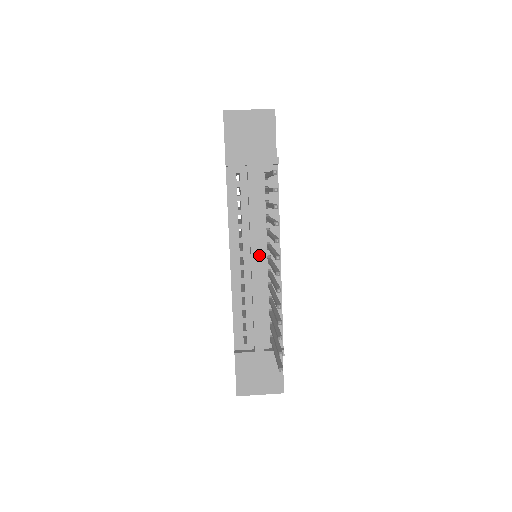
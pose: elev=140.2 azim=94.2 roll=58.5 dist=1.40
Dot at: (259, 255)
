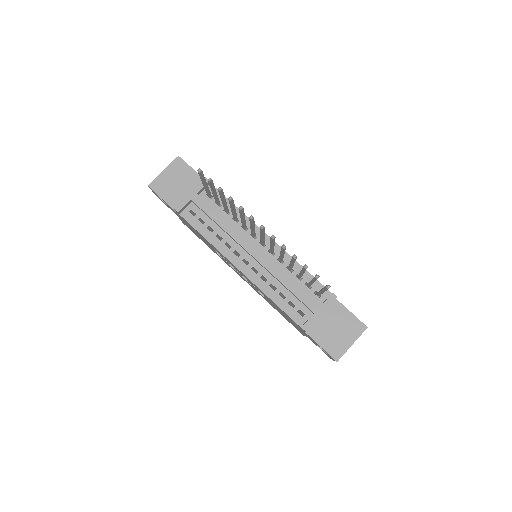
Dot at: (252, 246)
